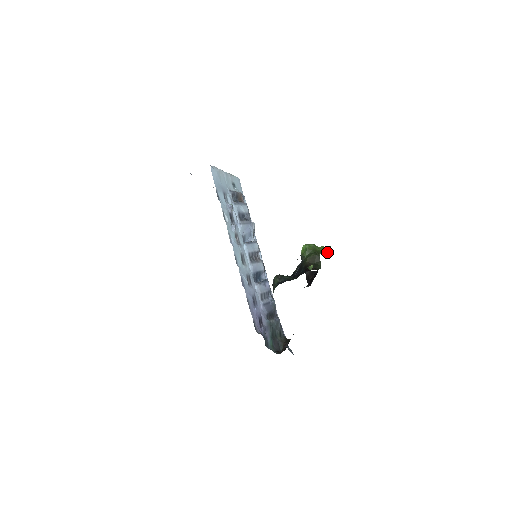
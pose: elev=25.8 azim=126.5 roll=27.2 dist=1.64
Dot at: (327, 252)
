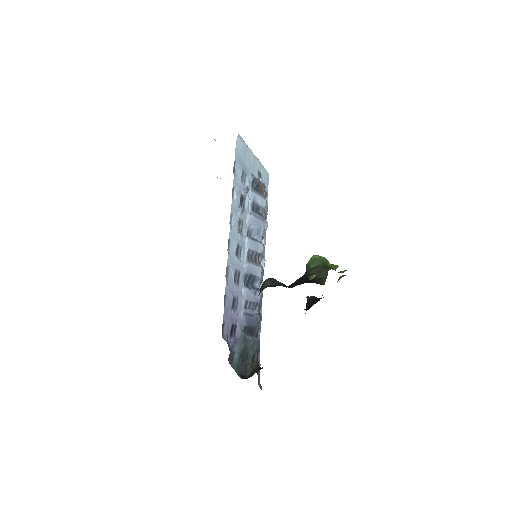
Dot at: (340, 277)
